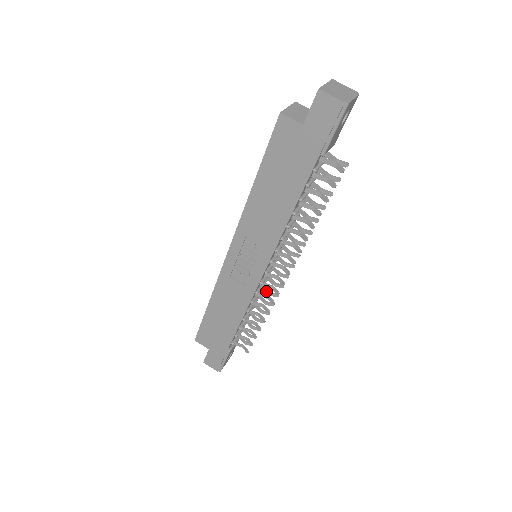
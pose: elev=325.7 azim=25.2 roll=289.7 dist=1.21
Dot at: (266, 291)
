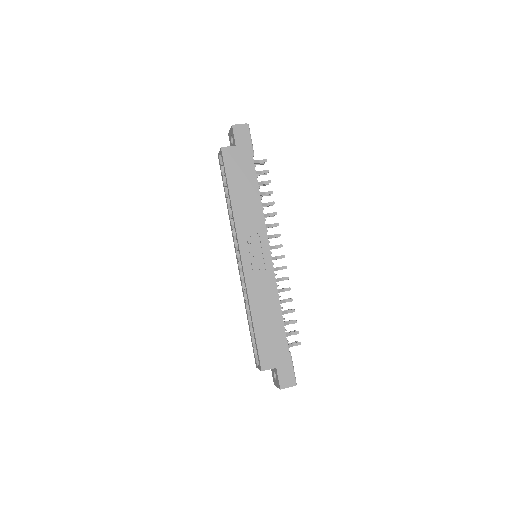
Dot at: occluded
